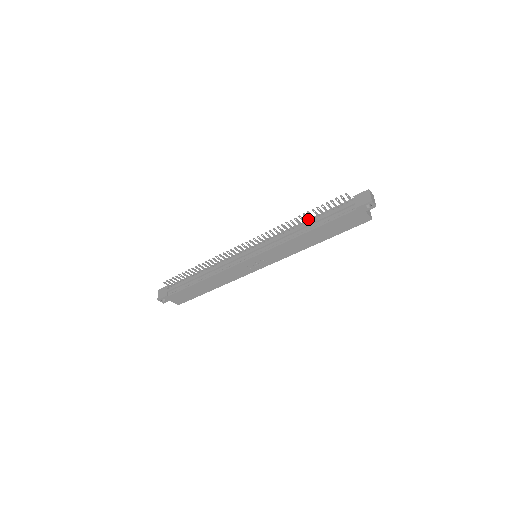
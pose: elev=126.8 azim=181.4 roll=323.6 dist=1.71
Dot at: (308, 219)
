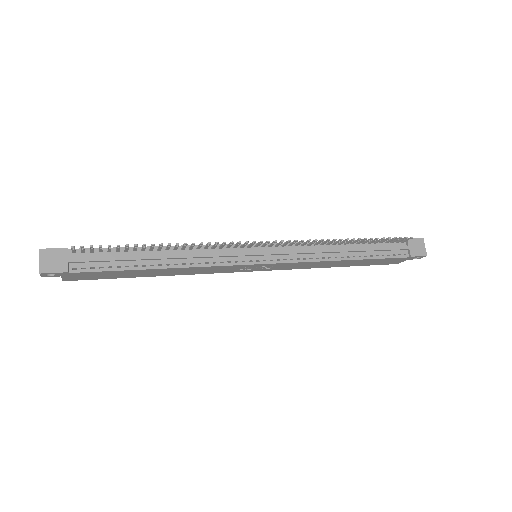
Dot at: (354, 242)
